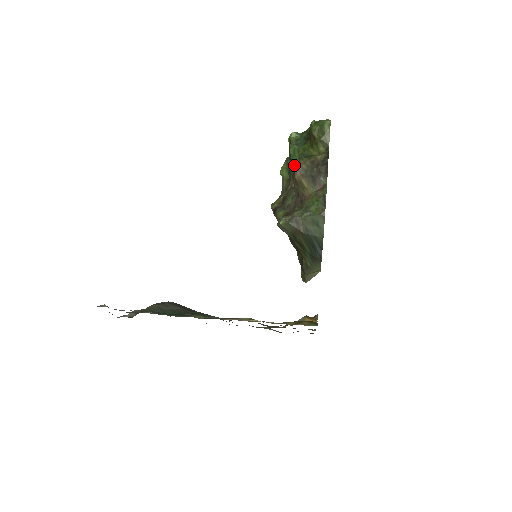
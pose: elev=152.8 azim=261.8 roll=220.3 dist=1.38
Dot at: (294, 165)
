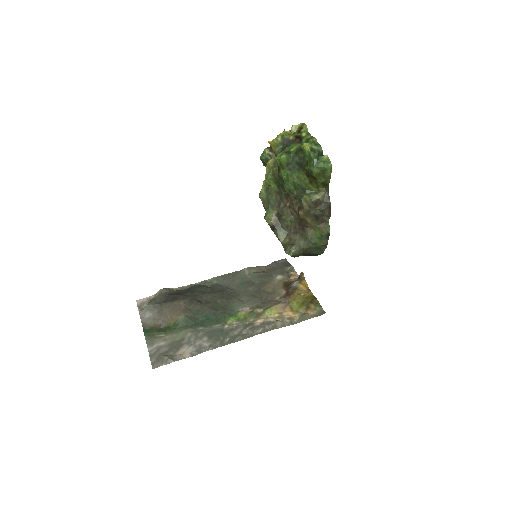
Dot at: (289, 190)
